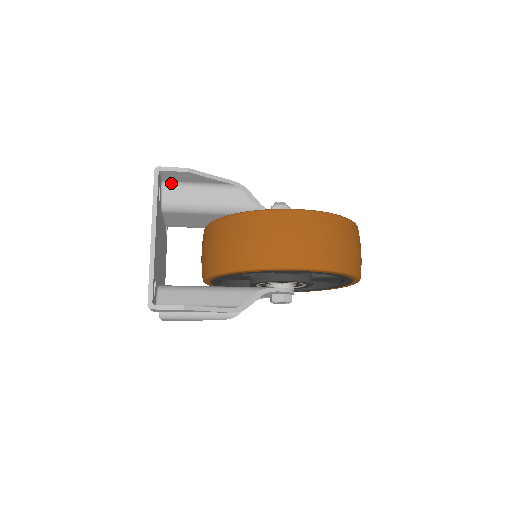
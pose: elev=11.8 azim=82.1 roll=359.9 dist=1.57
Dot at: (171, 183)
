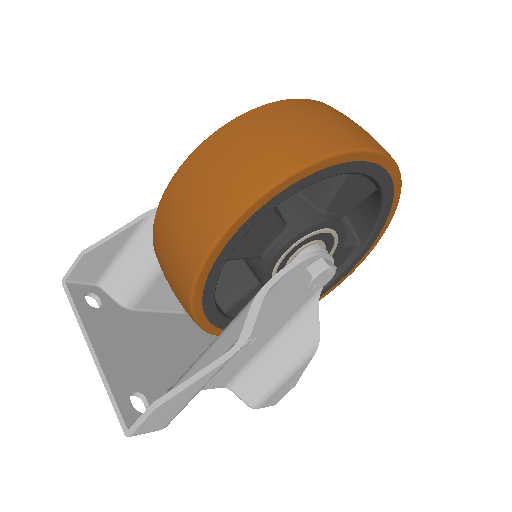
Dot at: (105, 277)
